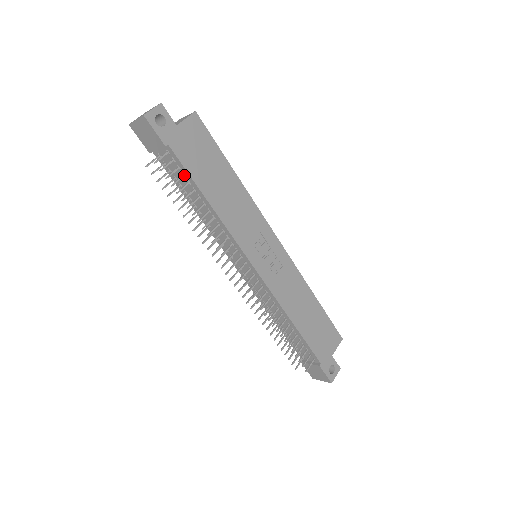
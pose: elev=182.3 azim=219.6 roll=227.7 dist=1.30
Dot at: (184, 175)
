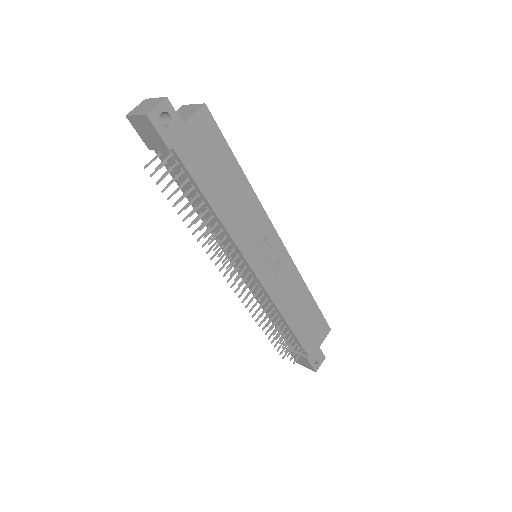
Dot at: (188, 179)
